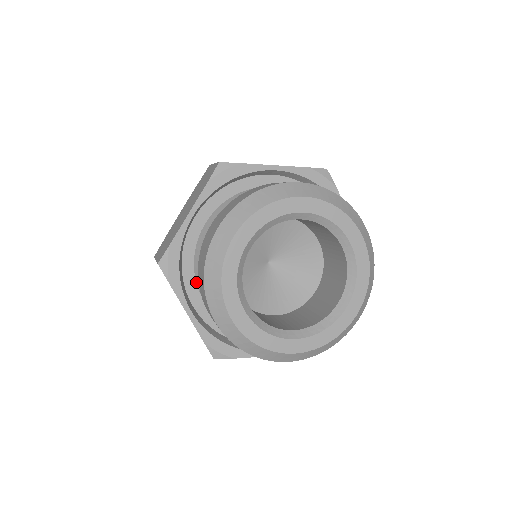
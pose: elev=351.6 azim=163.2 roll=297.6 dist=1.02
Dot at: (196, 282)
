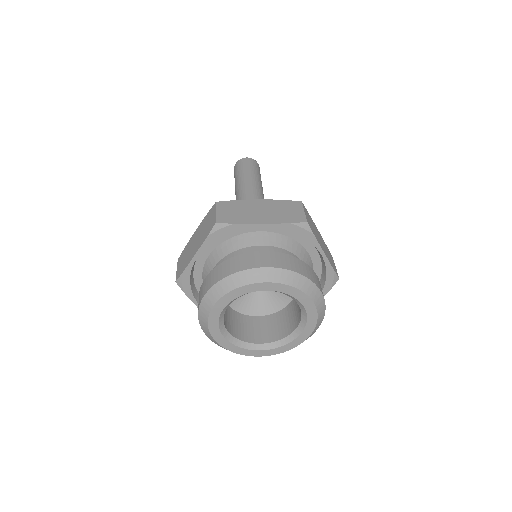
Dot at: occluded
